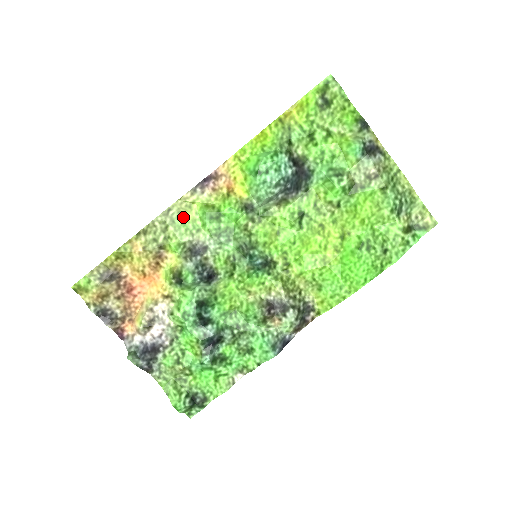
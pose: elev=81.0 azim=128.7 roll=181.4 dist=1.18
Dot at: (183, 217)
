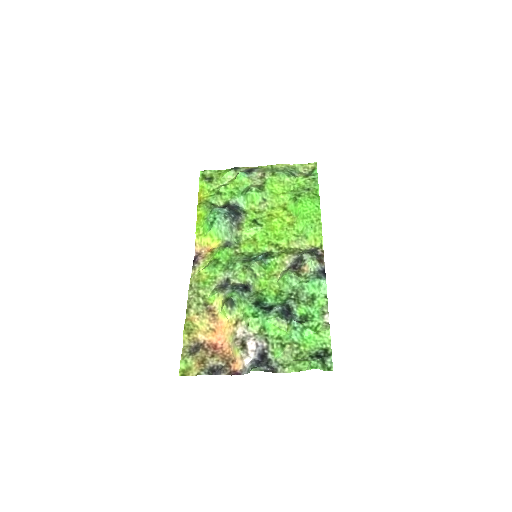
Dot at: (201, 281)
